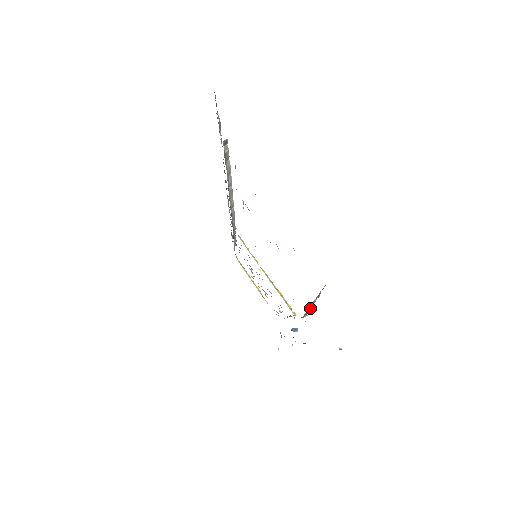
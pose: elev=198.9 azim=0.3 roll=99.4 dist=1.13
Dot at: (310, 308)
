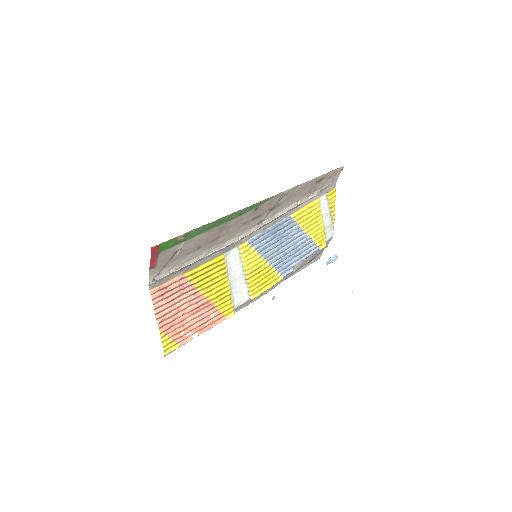
Dot at: (204, 330)
